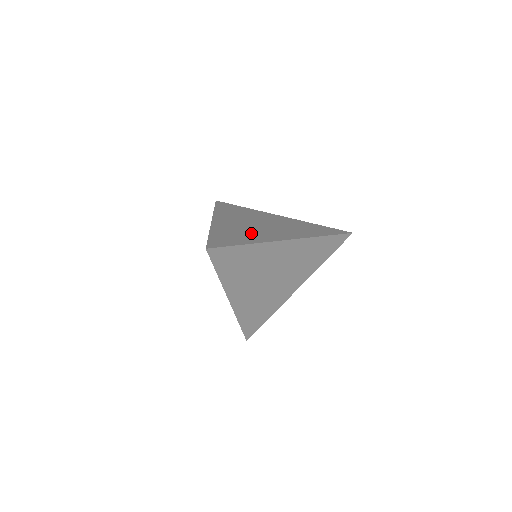
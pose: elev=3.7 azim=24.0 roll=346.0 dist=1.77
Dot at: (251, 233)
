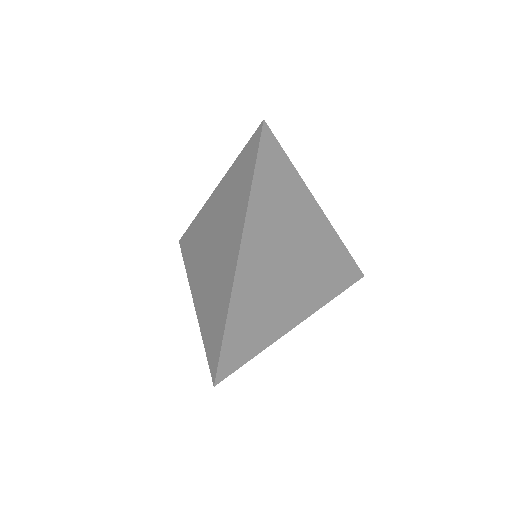
Dot at: occluded
